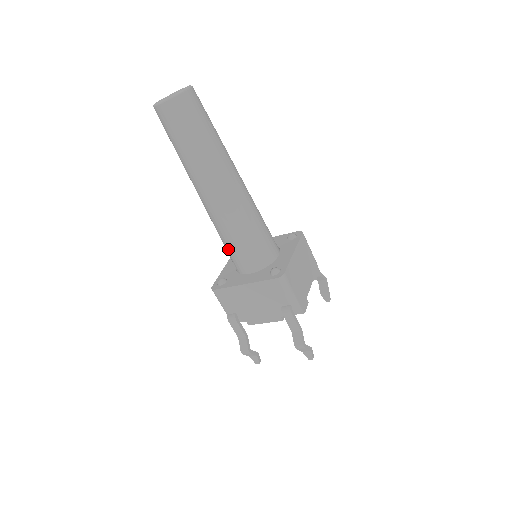
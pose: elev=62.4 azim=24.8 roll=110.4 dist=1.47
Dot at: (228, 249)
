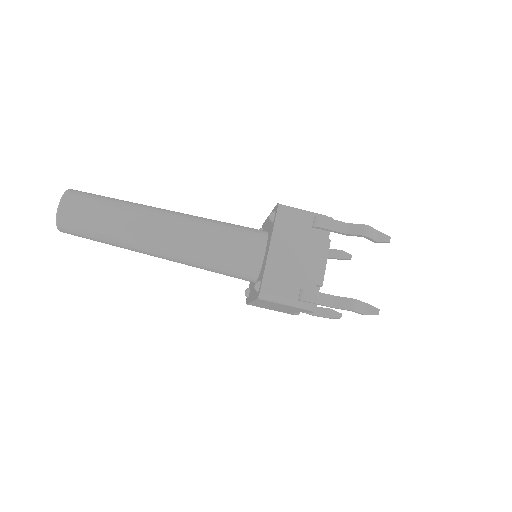
Dot at: (228, 259)
